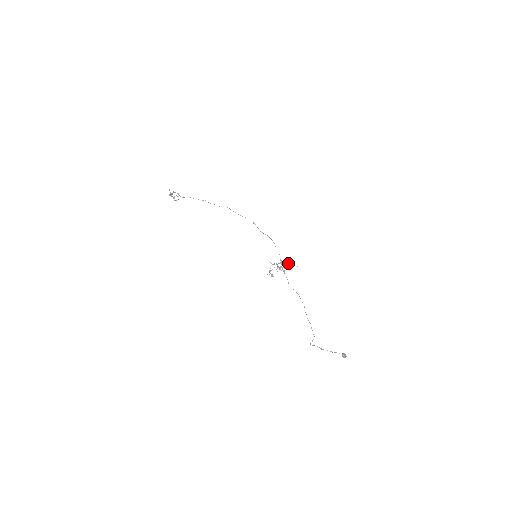
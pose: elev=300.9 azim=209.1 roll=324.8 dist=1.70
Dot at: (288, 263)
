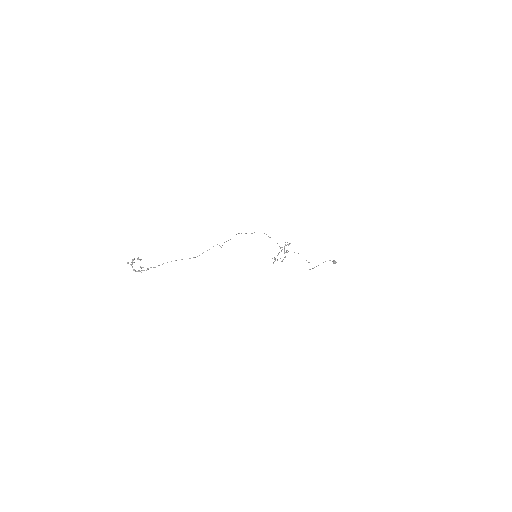
Dot at: occluded
